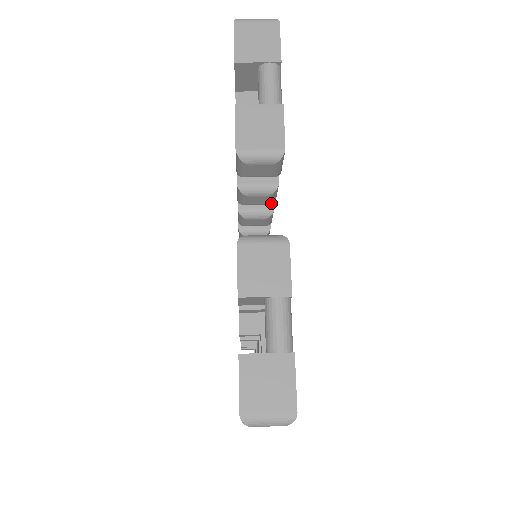
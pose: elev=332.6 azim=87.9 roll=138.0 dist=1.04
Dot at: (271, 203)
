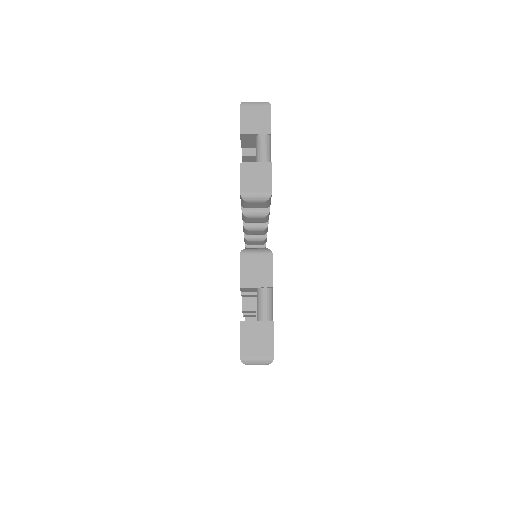
Dot at: (265, 222)
